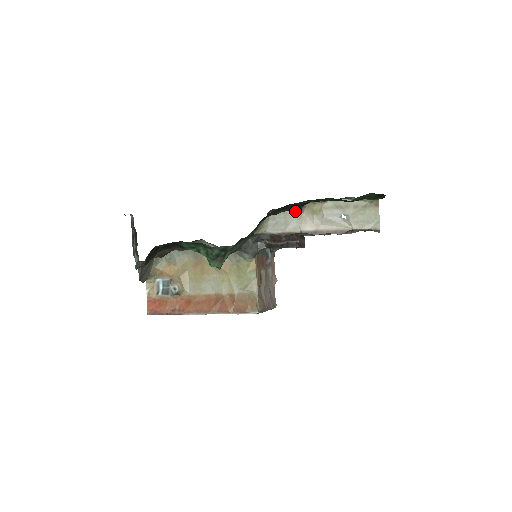
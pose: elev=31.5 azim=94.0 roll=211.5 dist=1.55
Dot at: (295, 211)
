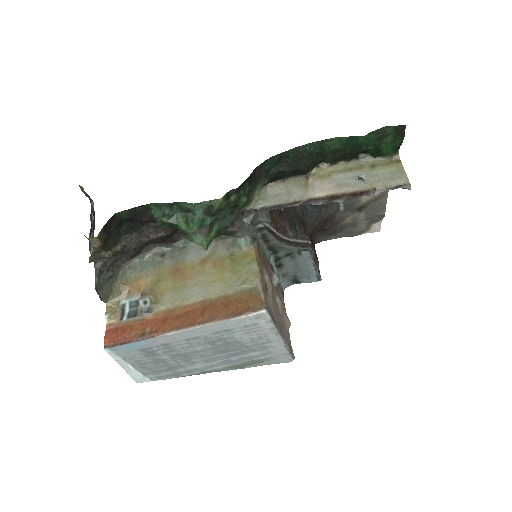
Dot at: (298, 180)
